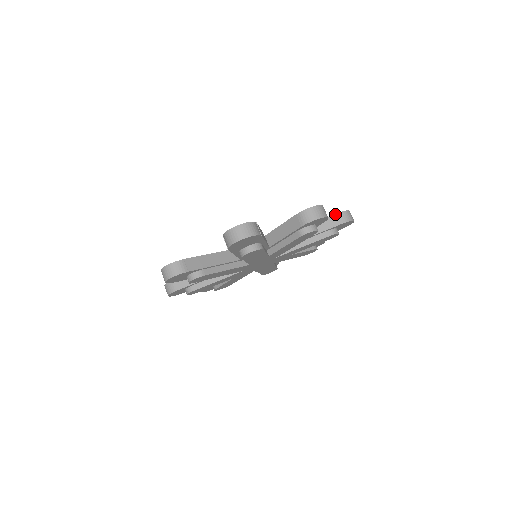
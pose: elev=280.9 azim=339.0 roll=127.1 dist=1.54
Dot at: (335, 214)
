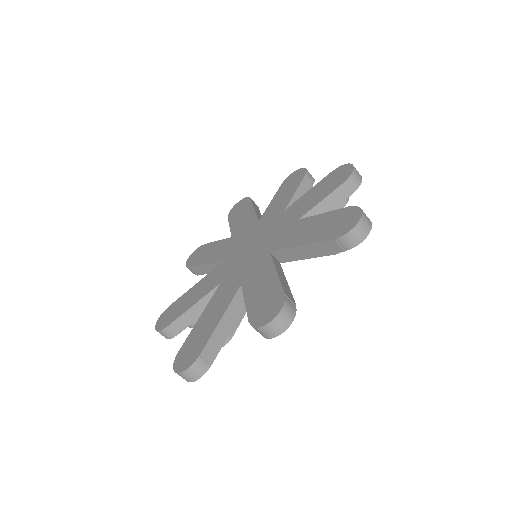
Dot at: (331, 240)
